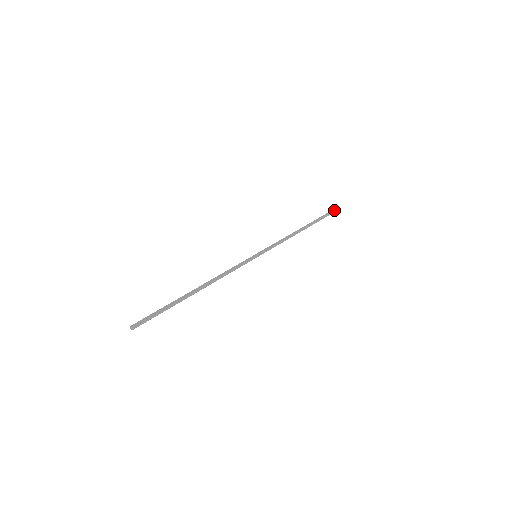
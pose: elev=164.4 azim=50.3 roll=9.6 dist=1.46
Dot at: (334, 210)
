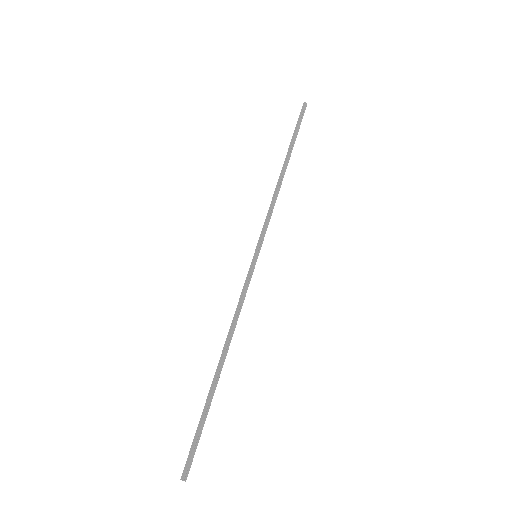
Dot at: (305, 102)
